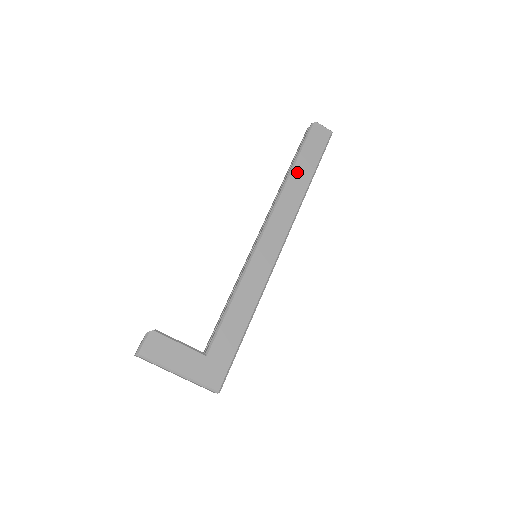
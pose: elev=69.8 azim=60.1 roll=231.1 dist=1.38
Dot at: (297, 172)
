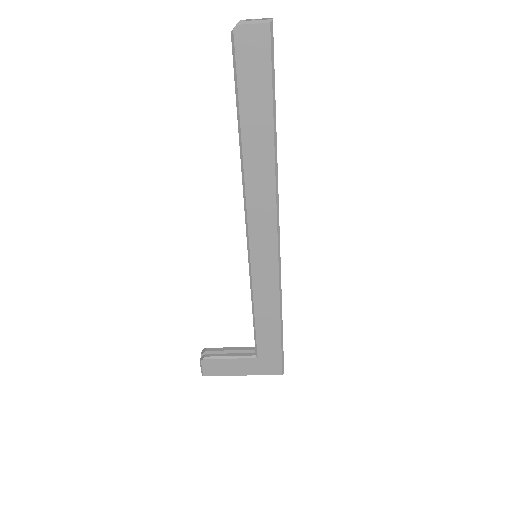
Dot at: (249, 136)
